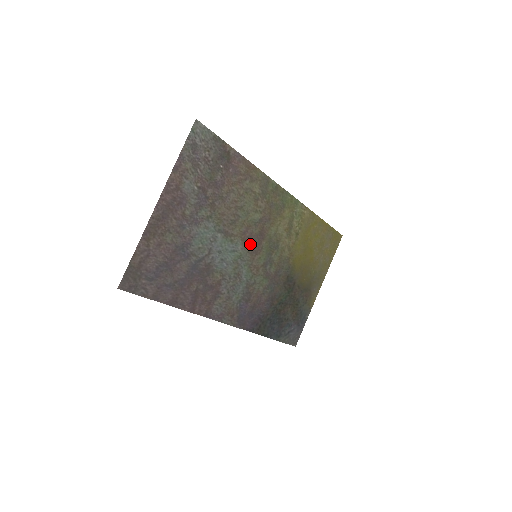
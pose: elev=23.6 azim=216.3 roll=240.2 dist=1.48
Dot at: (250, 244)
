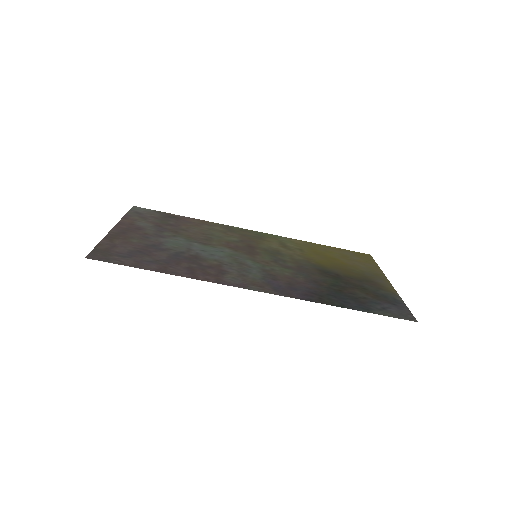
Dot at: (241, 250)
